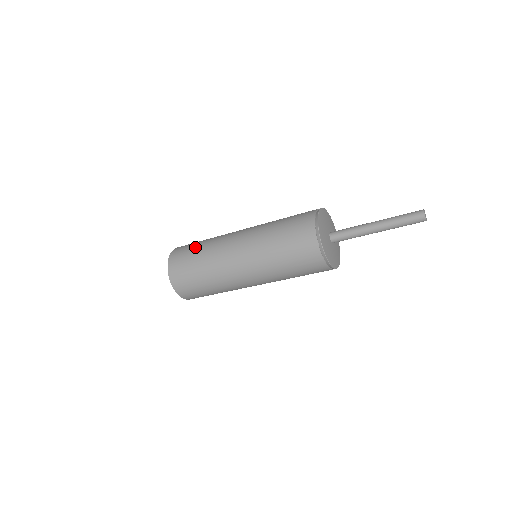
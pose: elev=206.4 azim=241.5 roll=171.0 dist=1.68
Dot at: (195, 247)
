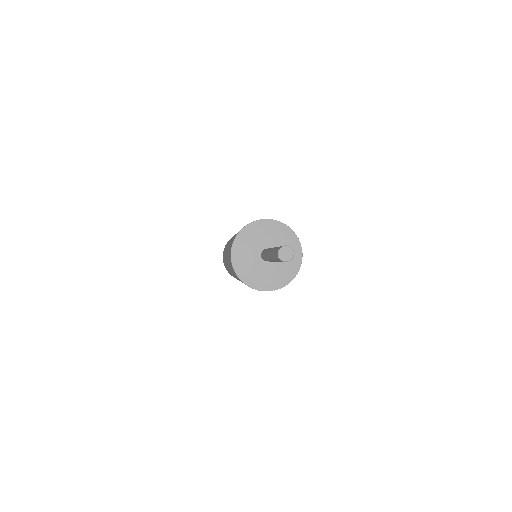
Dot at: occluded
